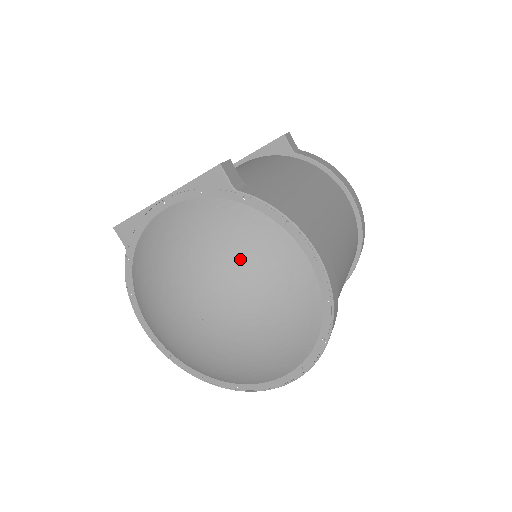
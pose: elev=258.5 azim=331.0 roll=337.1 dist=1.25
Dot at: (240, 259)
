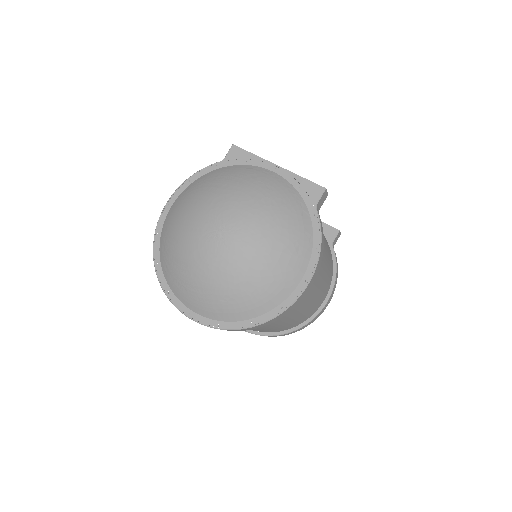
Dot at: (279, 233)
